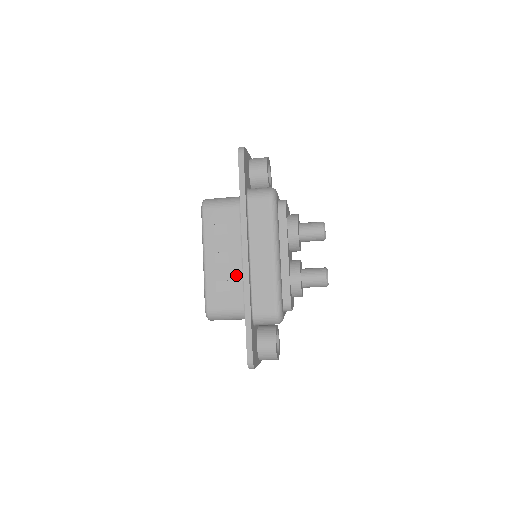
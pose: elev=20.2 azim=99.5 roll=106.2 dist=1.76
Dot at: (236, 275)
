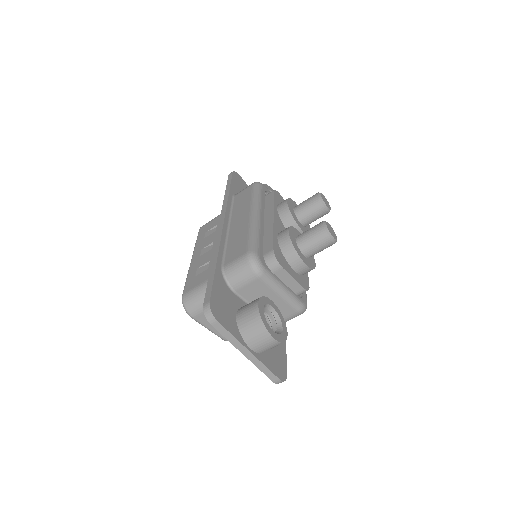
Dot at: occluded
